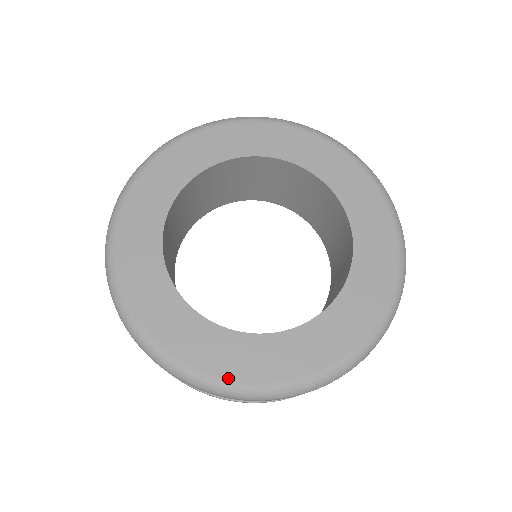
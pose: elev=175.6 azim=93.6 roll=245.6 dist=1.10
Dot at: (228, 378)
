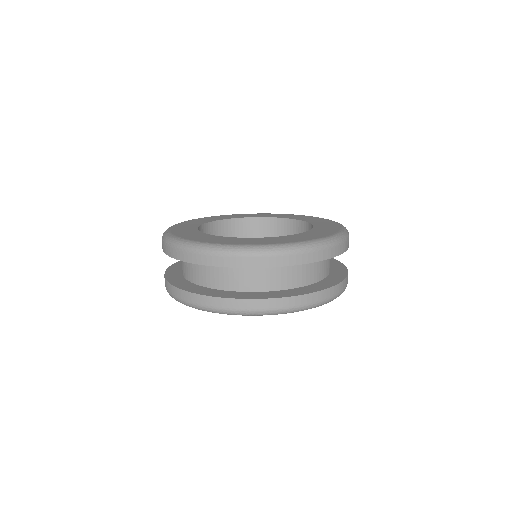
Dot at: (227, 244)
